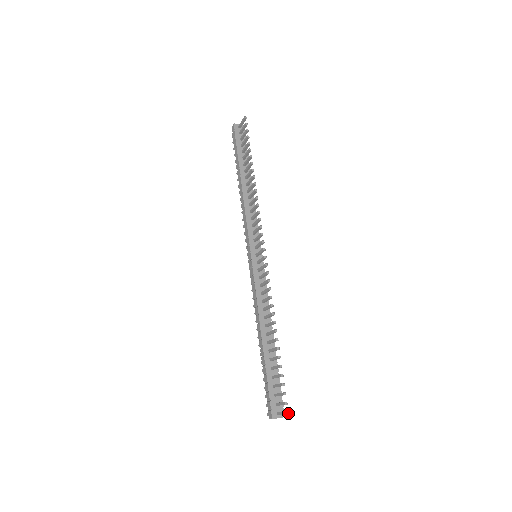
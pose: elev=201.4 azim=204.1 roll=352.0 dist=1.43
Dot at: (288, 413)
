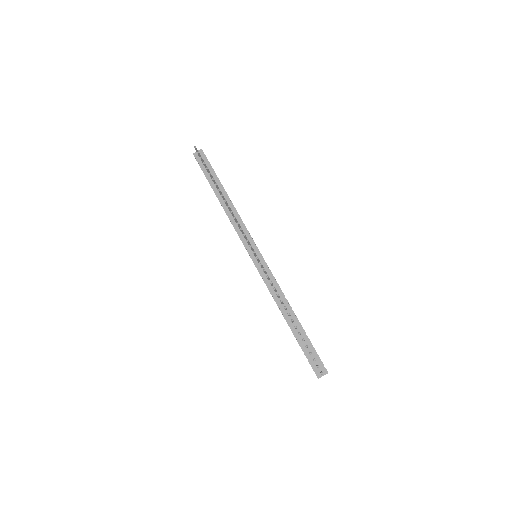
Dot at: (322, 374)
